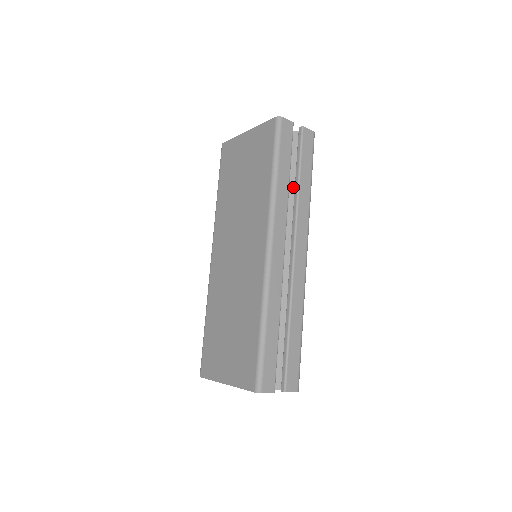
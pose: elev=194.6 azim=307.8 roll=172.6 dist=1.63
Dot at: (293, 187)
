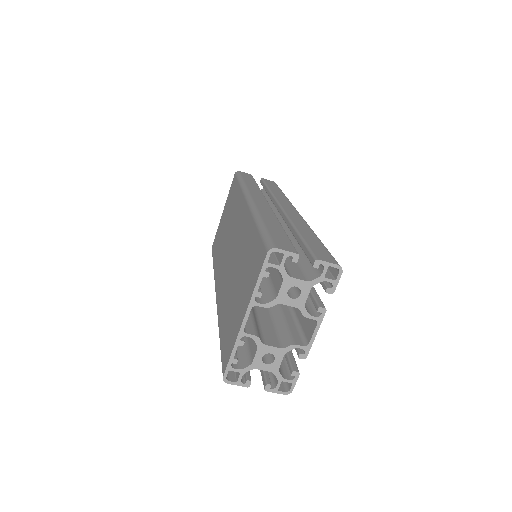
Dot at: (269, 202)
